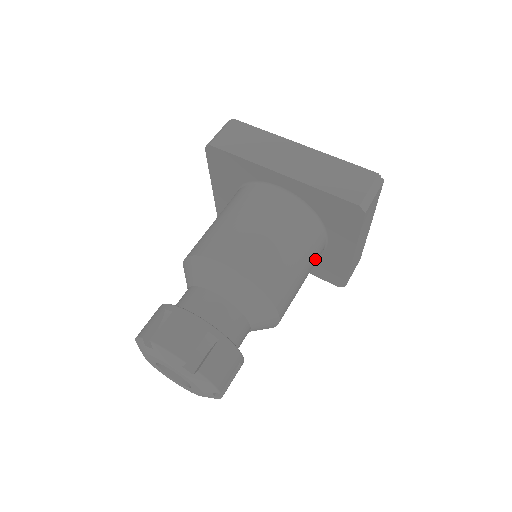
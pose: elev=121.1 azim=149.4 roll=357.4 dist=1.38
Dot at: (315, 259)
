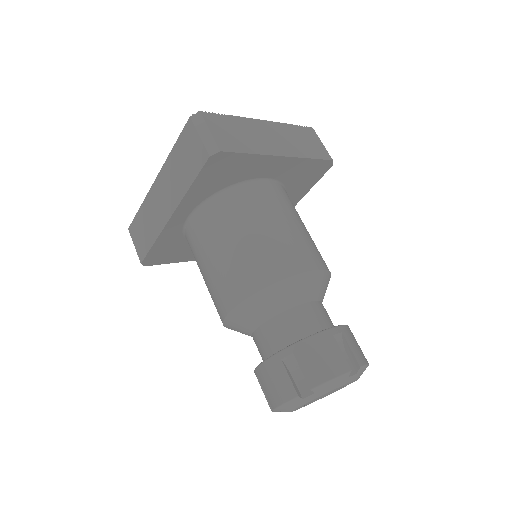
Dot at: (274, 201)
